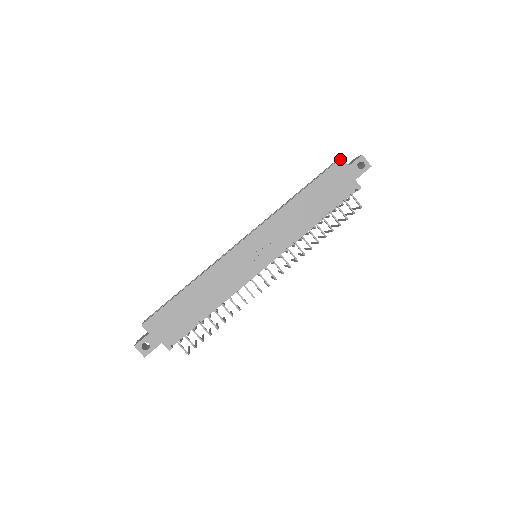
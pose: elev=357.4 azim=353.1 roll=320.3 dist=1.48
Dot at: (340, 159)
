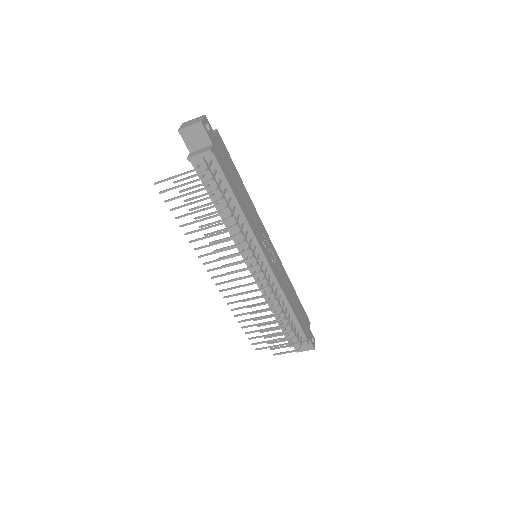
Dot at: occluded
